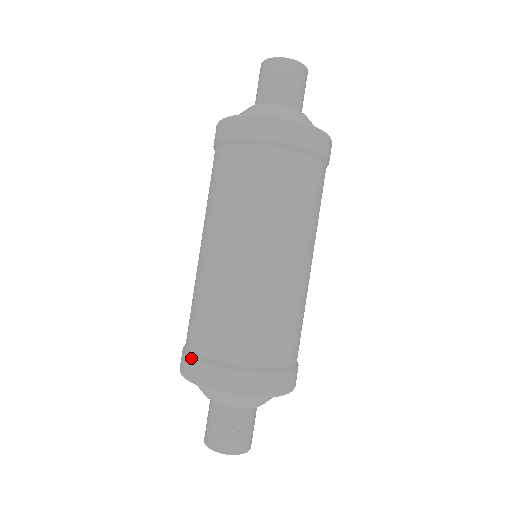
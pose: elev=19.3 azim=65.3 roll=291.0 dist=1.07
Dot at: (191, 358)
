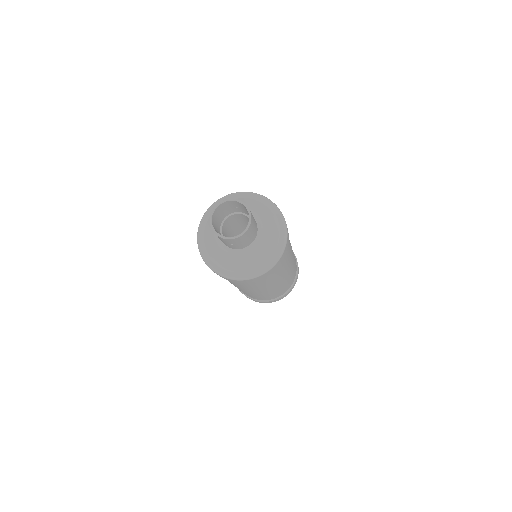
Dot at: occluded
